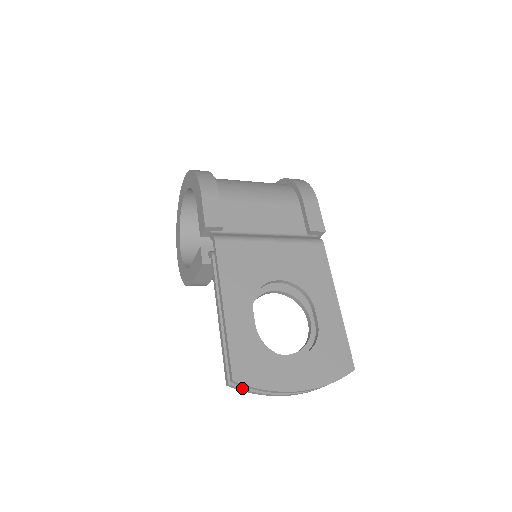
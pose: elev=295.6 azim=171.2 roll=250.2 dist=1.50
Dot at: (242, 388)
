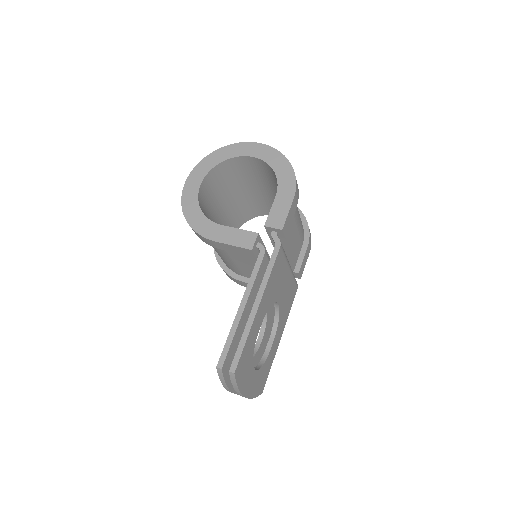
Dot at: (224, 376)
